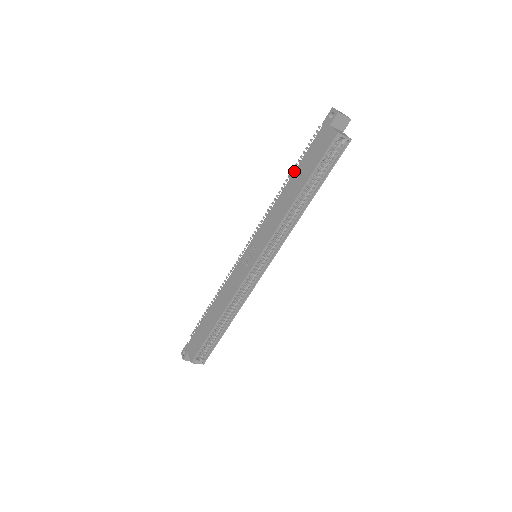
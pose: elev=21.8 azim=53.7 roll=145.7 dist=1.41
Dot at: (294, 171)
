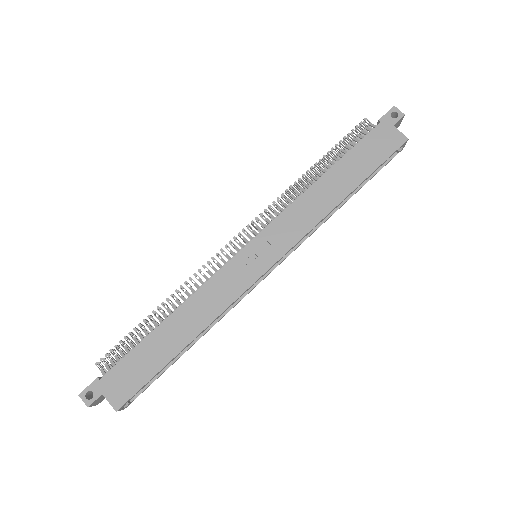
Dot at: (337, 162)
